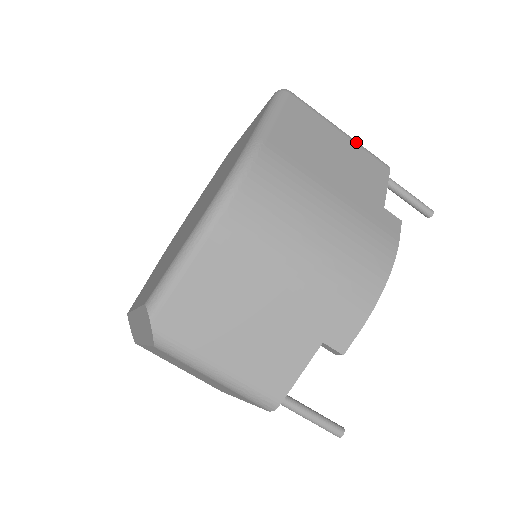
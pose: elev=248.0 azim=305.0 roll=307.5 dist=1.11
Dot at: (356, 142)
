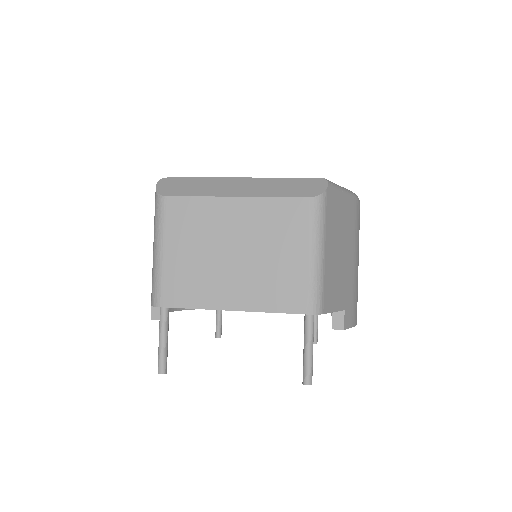
Dot at: occluded
